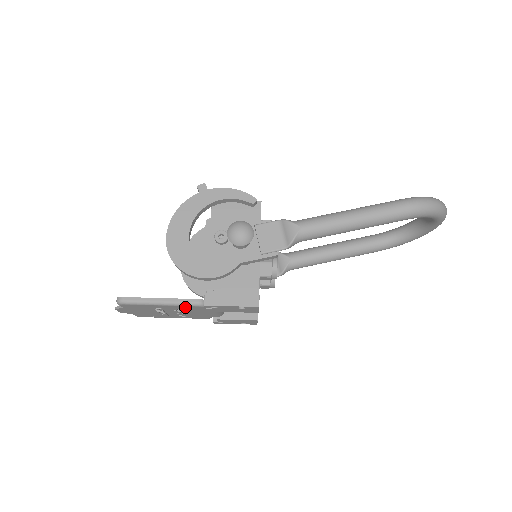
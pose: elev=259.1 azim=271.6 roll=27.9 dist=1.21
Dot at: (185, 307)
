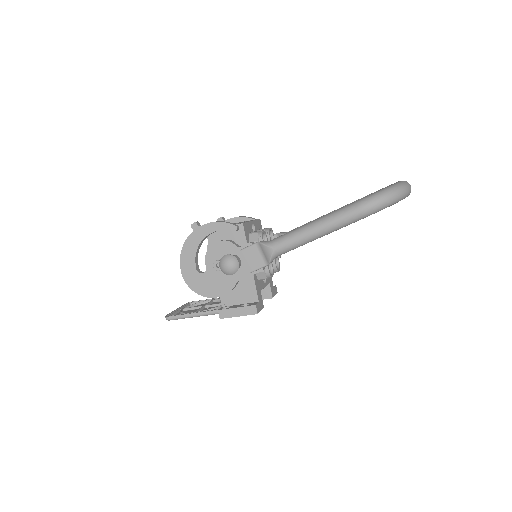
Dot at: occluded
